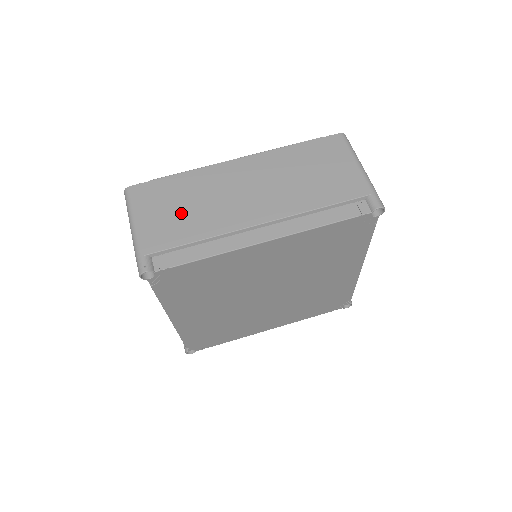
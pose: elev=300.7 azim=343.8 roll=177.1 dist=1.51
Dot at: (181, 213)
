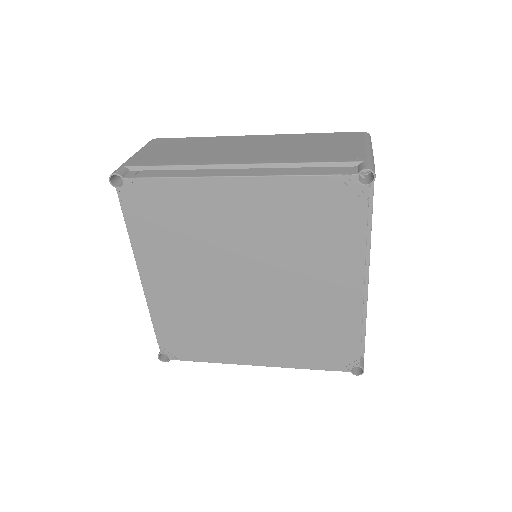
Dot at: (177, 152)
